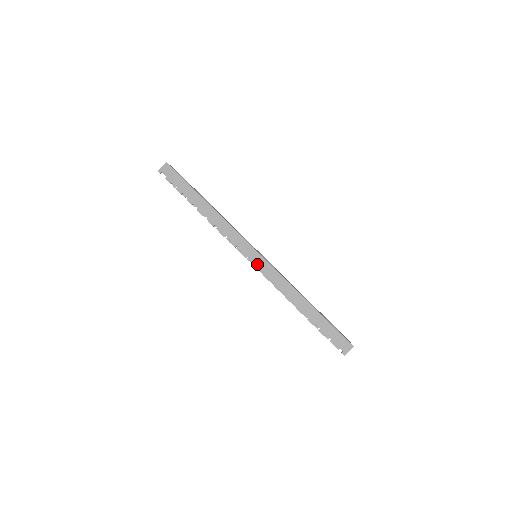
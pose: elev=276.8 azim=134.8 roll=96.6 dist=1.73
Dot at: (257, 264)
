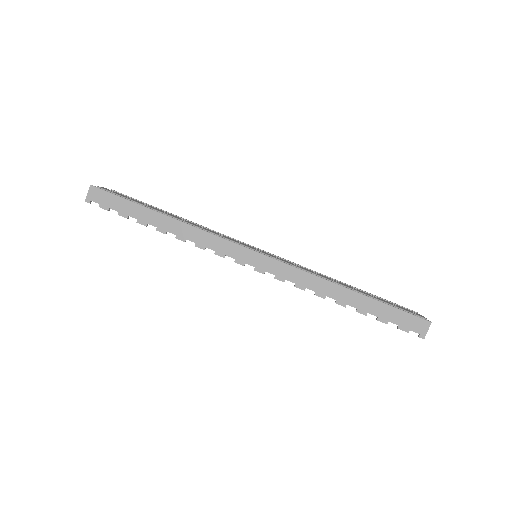
Dot at: (261, 267)
